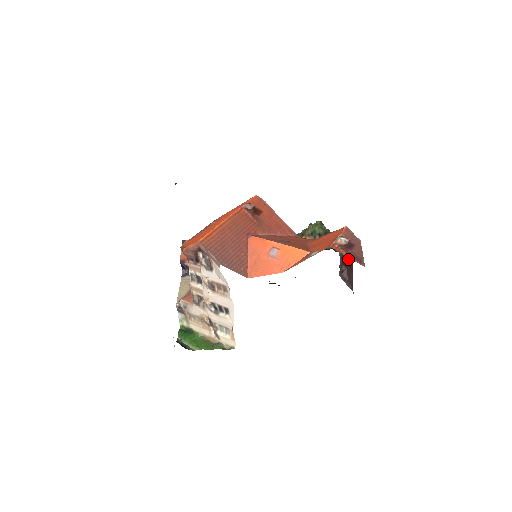
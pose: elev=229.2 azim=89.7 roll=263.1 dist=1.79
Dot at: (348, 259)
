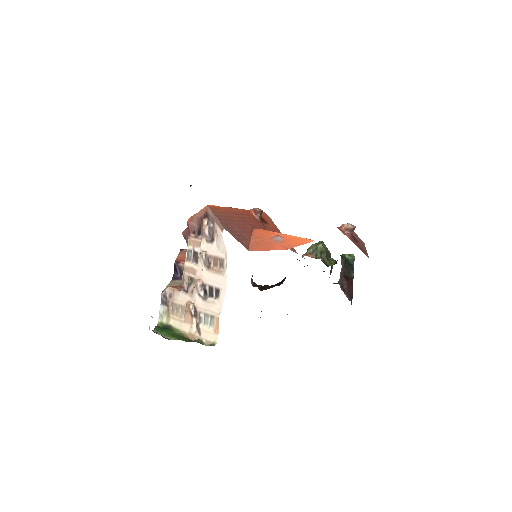
Dot at: (349, 273)
